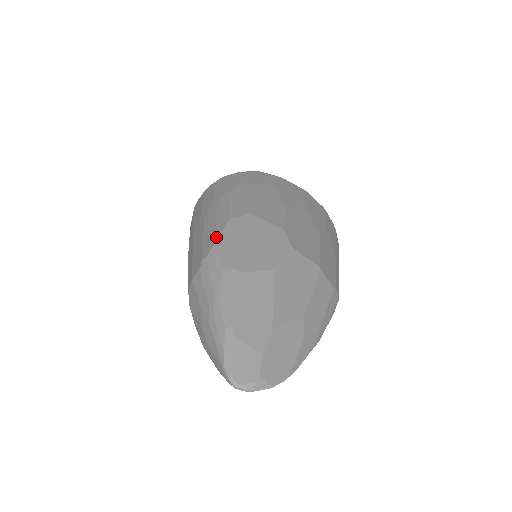
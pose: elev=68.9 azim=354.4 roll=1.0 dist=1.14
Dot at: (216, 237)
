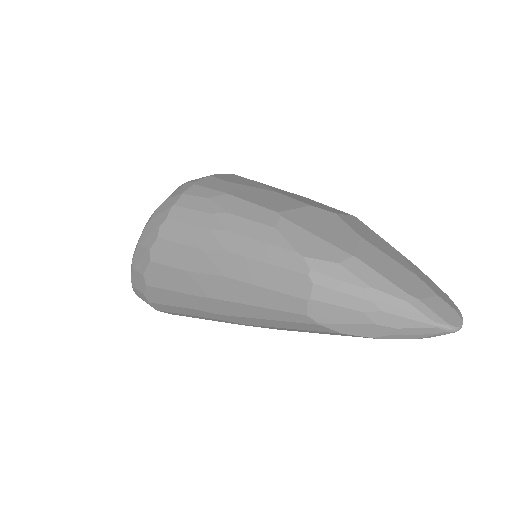
Dot at: (292, 249)
